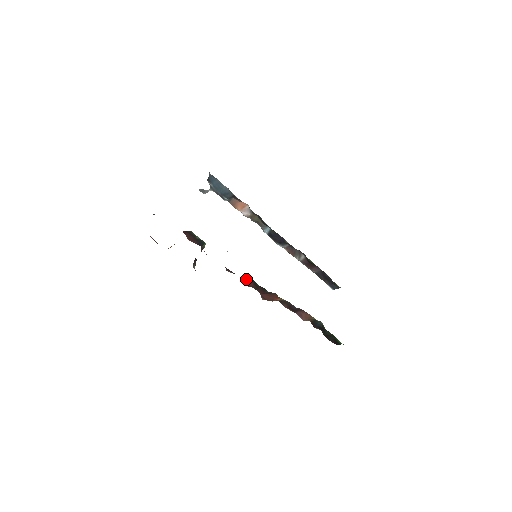
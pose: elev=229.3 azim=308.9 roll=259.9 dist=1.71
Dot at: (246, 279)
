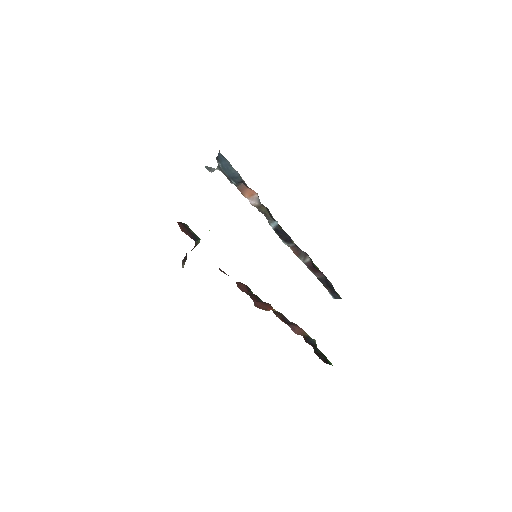
Dot at: (240, 283)
